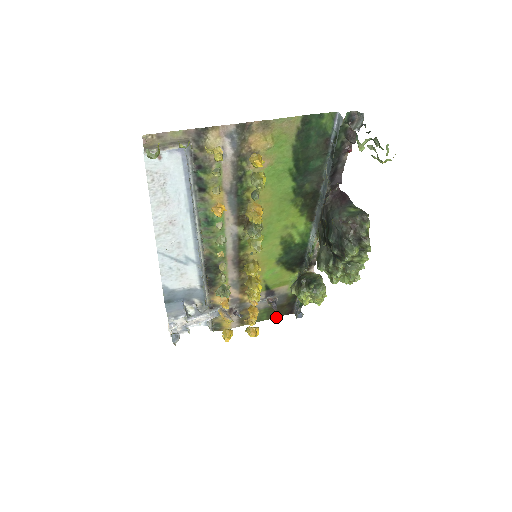
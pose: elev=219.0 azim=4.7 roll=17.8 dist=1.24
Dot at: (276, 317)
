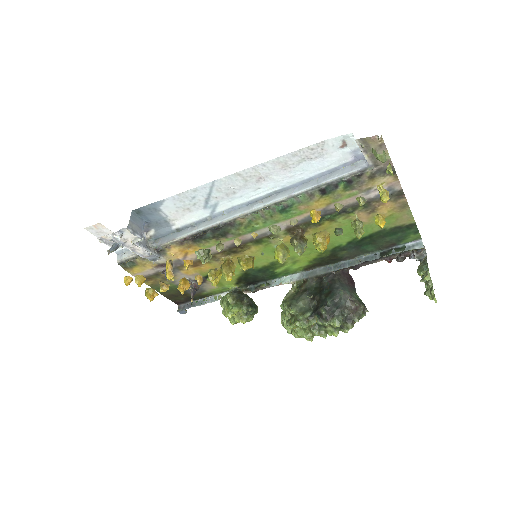
Dot at: (166, 297)
